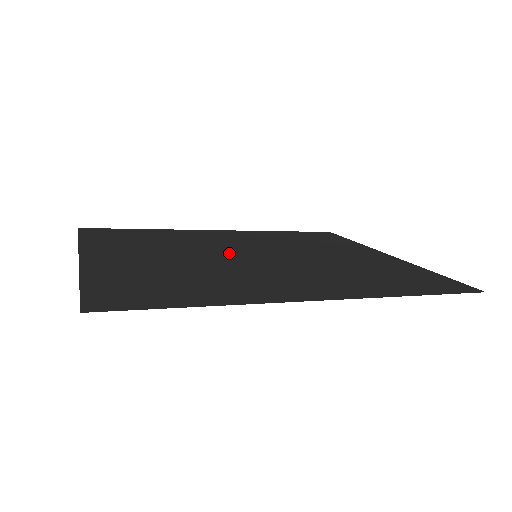
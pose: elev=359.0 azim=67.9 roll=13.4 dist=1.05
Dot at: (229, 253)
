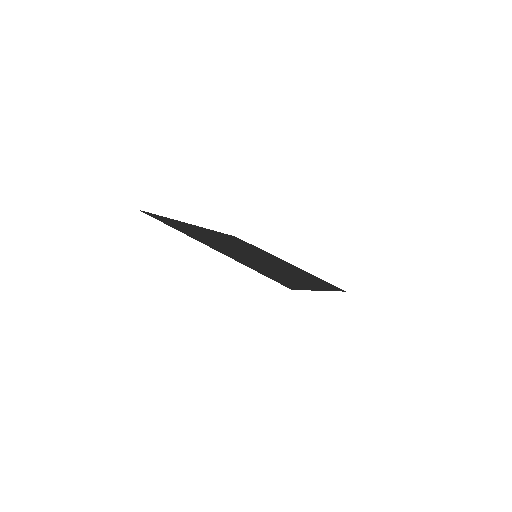
Dot at: (245, 252)
